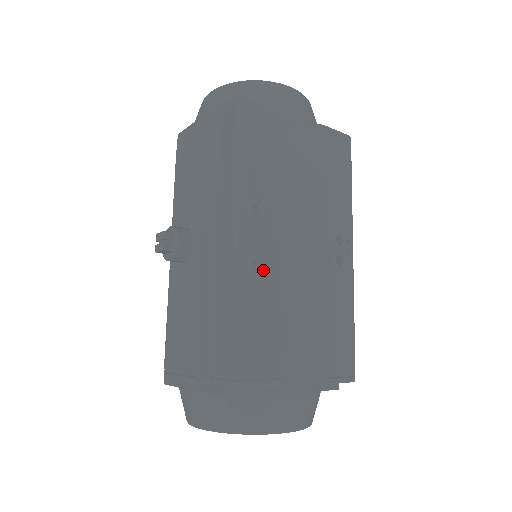
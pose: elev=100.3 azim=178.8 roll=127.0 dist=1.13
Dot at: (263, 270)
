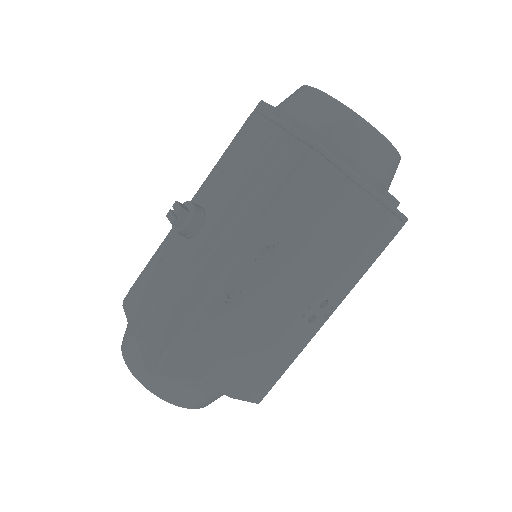
Dot at: (238, 299)
